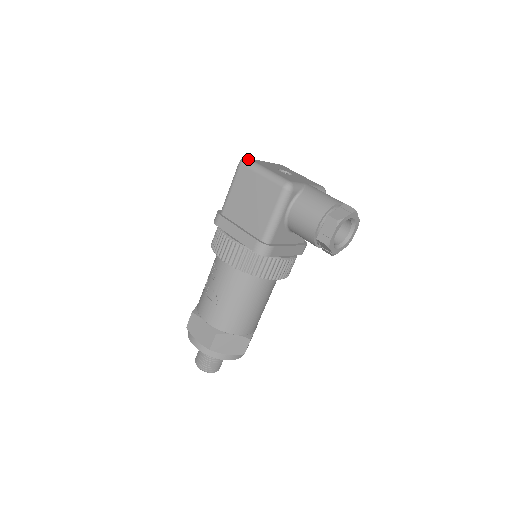
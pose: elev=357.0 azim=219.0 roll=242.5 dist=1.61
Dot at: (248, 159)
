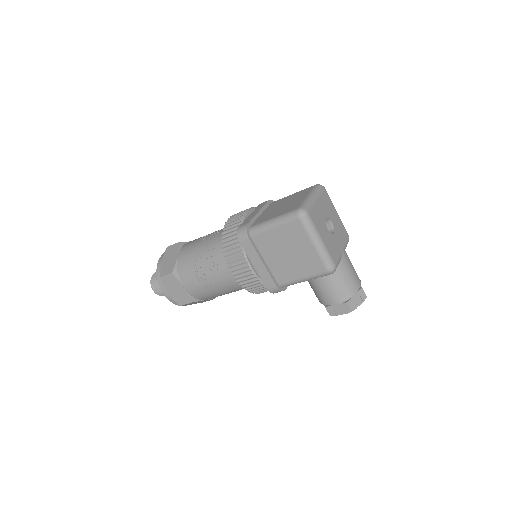
Dot at: (308, 217)
